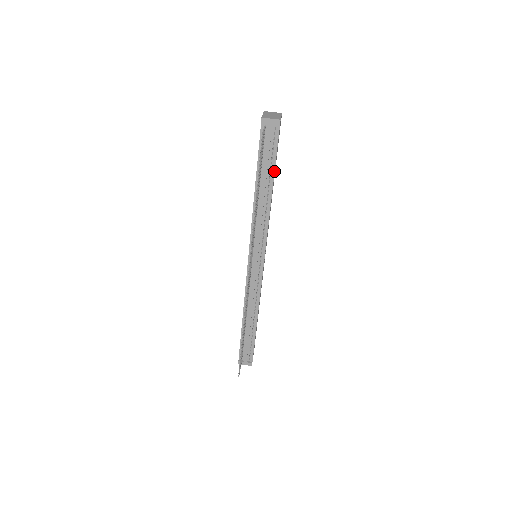
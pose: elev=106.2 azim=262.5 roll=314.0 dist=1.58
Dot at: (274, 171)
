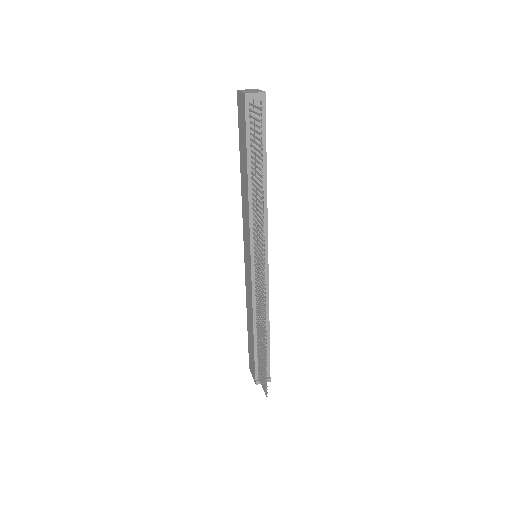
Dot at: (266, 153)
